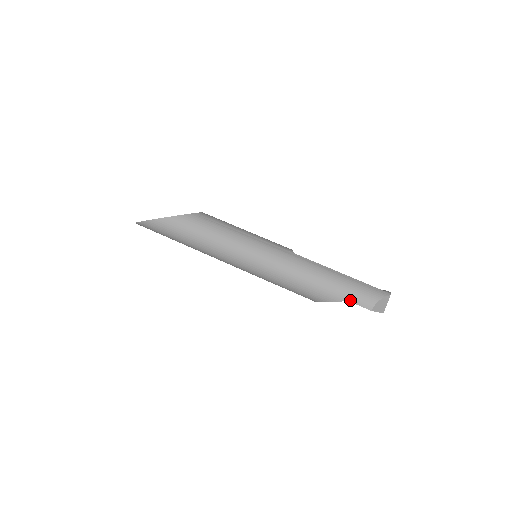
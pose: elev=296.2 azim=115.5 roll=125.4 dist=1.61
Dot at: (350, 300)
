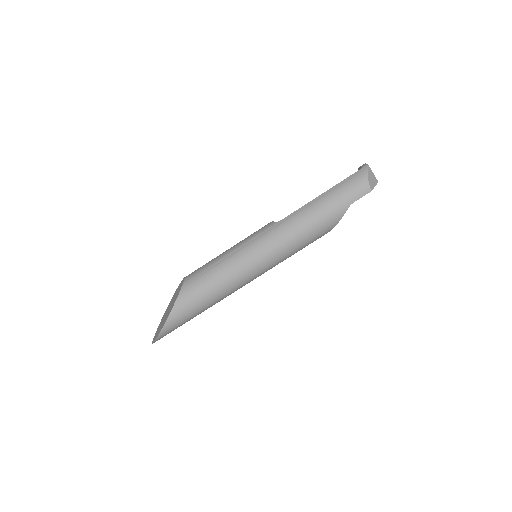
Dot at: (351, 202)
